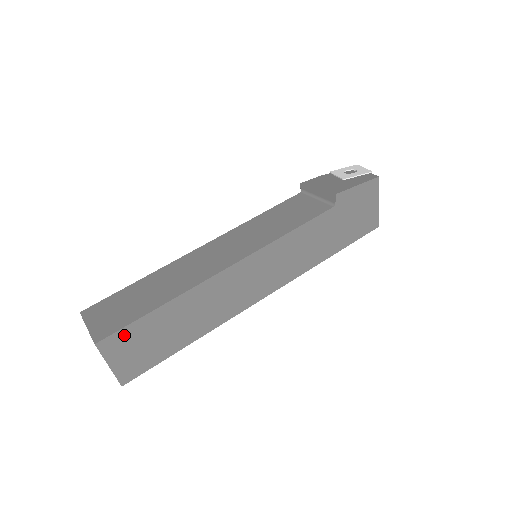
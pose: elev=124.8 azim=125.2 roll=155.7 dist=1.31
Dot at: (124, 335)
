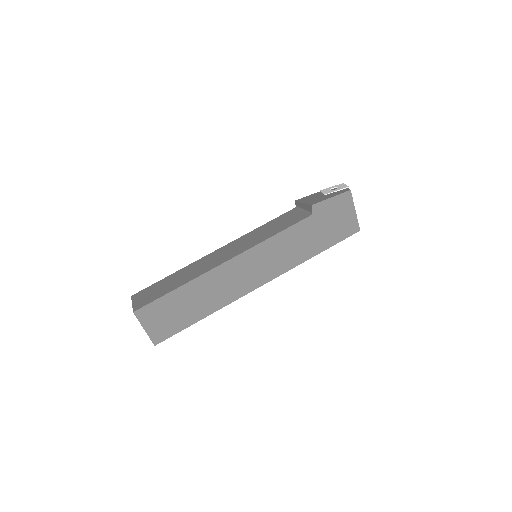
Dot at: (153, 307)
